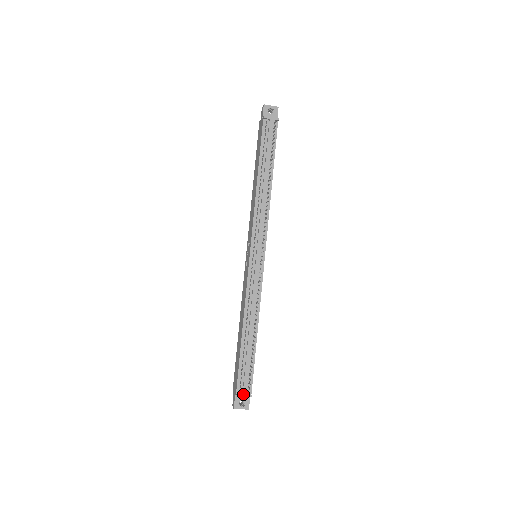
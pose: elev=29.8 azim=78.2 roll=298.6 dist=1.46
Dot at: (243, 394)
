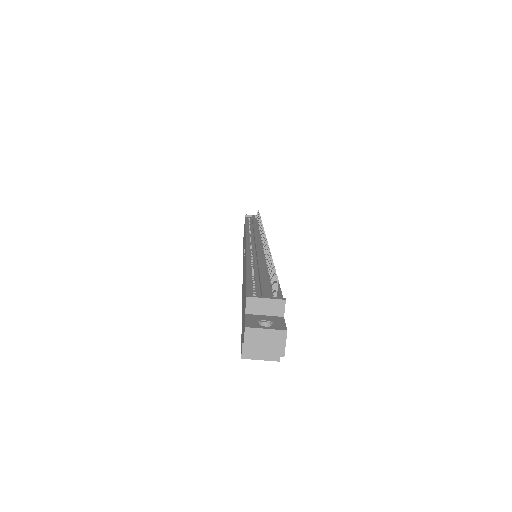
Dot at: (263, 296)
